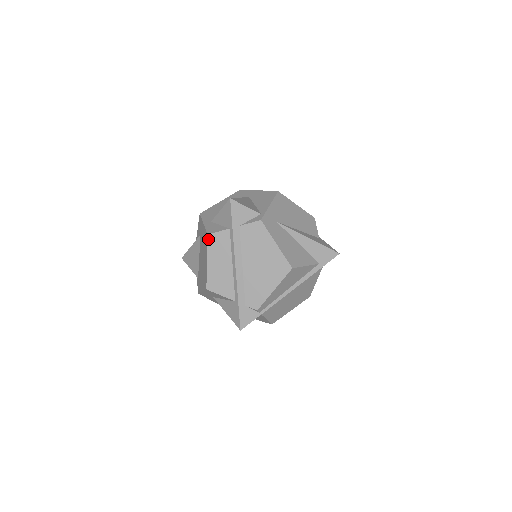
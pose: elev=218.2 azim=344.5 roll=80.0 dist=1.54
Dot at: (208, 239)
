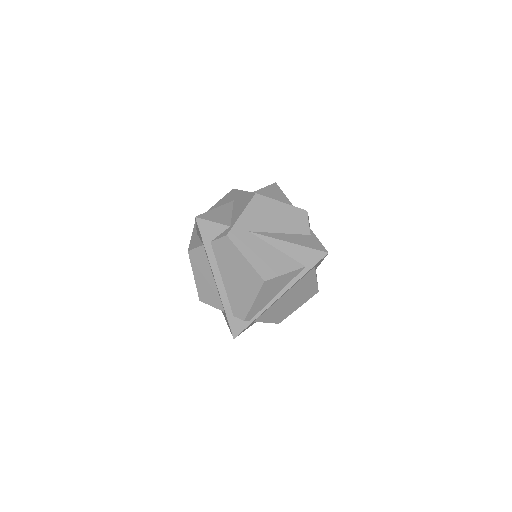
Dot at: (189, 255)
